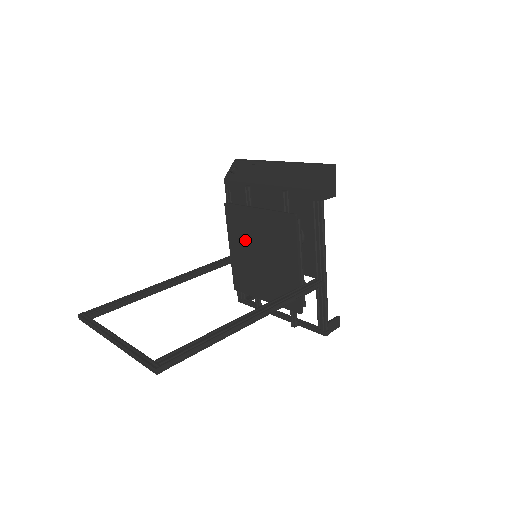
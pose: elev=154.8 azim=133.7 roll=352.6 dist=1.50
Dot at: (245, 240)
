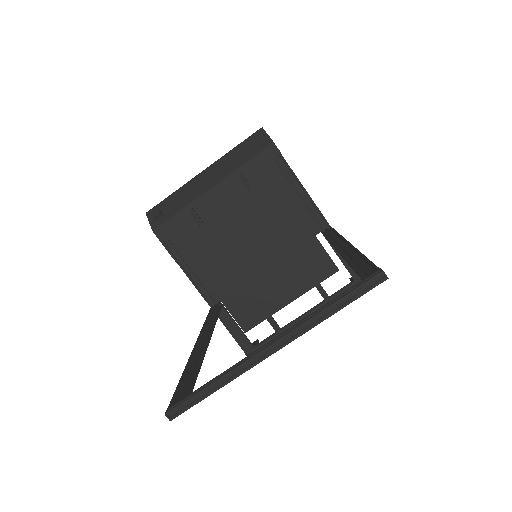
Dot at: (228, 258)
